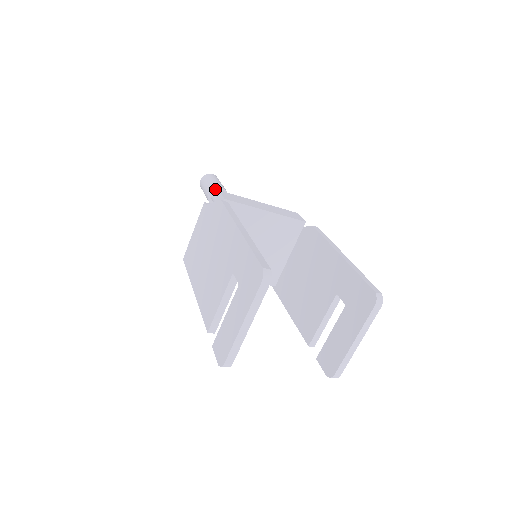
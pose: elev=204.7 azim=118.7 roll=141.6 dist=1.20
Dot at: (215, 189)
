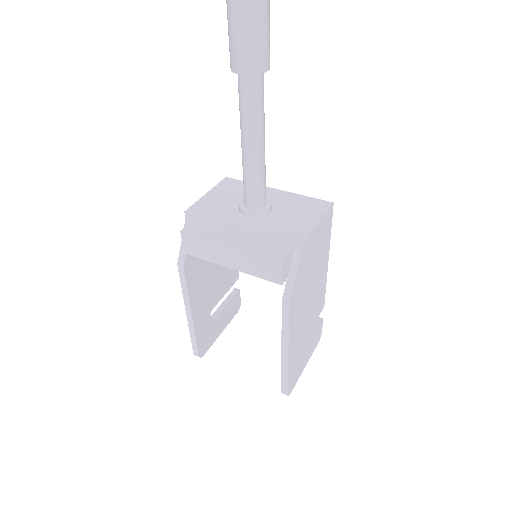
Dot at: (233, 71)
